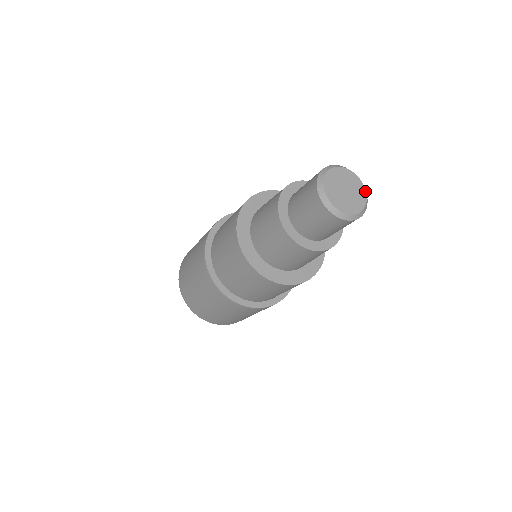
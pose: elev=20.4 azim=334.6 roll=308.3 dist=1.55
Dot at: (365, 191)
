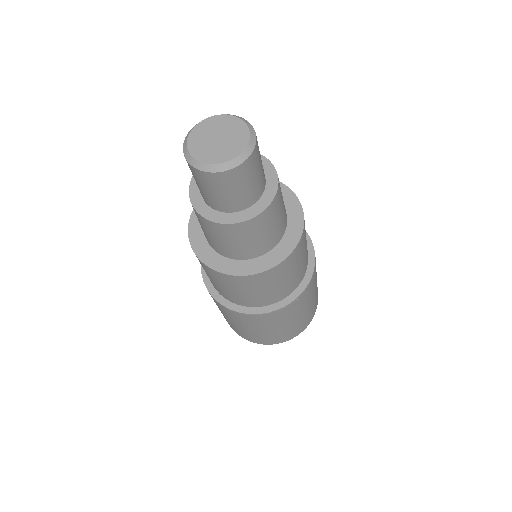
Dot at: (249, 135)
